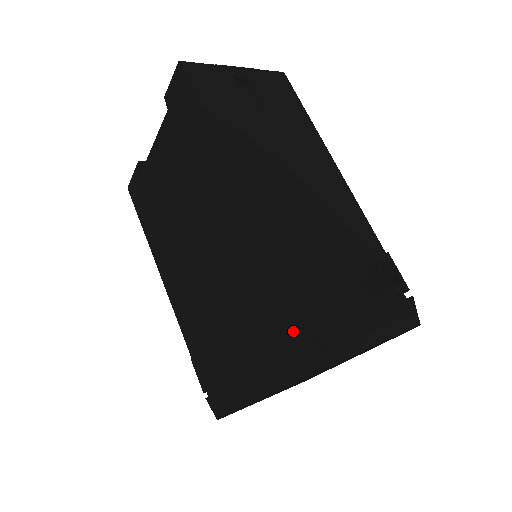
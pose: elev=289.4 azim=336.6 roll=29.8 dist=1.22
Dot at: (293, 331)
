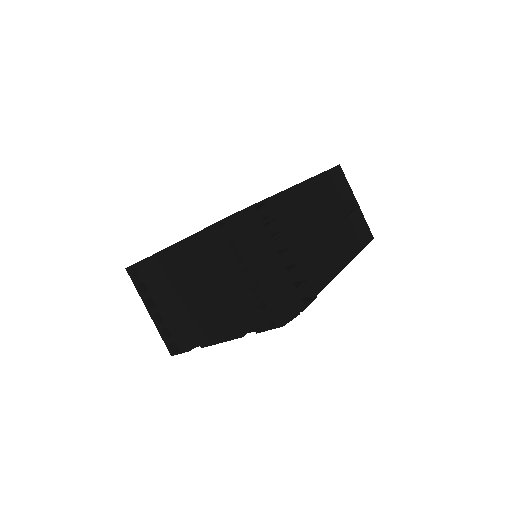
Dot at: occluded
